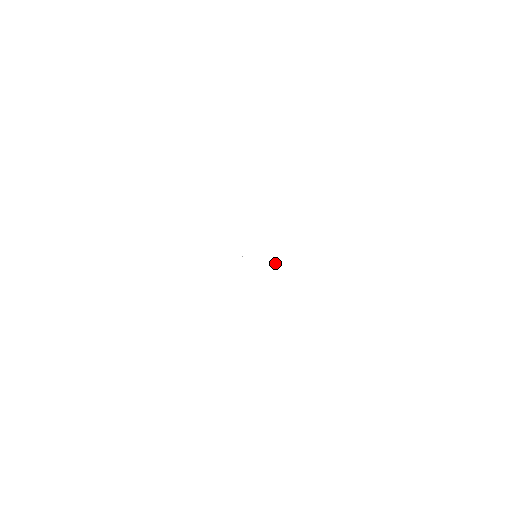
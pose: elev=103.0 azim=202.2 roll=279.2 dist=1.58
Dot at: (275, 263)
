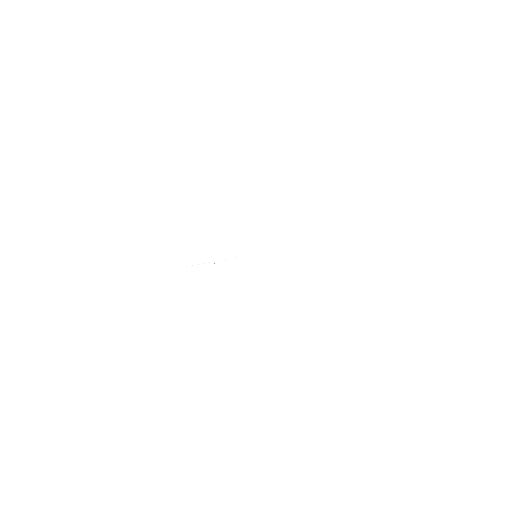
Dot at: occluded
